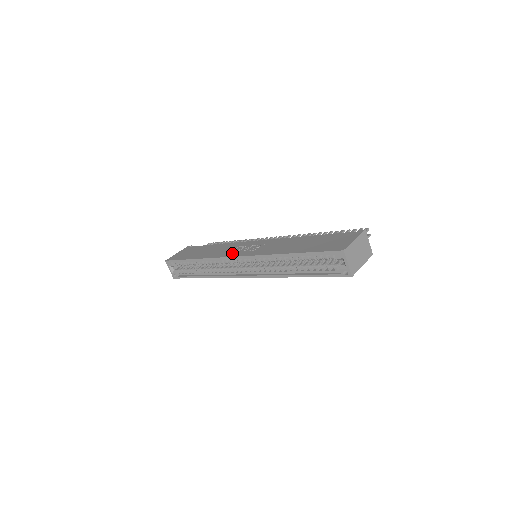
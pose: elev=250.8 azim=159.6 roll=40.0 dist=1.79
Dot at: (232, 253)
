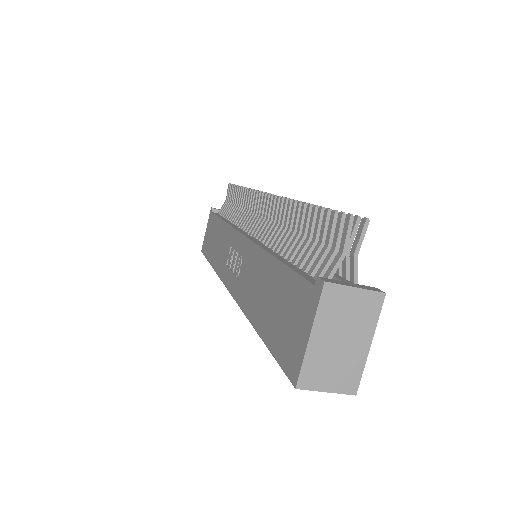
Dot at: (226, 273)
